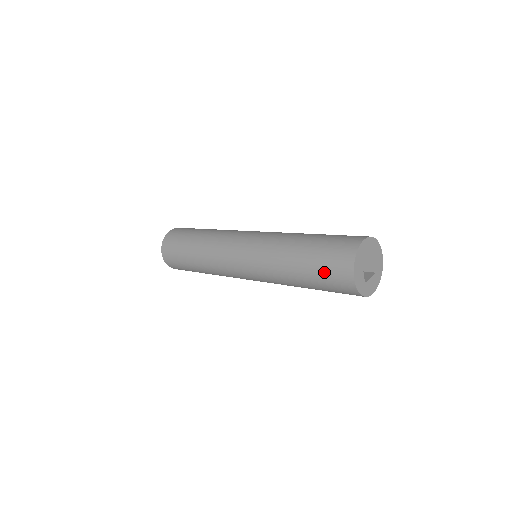
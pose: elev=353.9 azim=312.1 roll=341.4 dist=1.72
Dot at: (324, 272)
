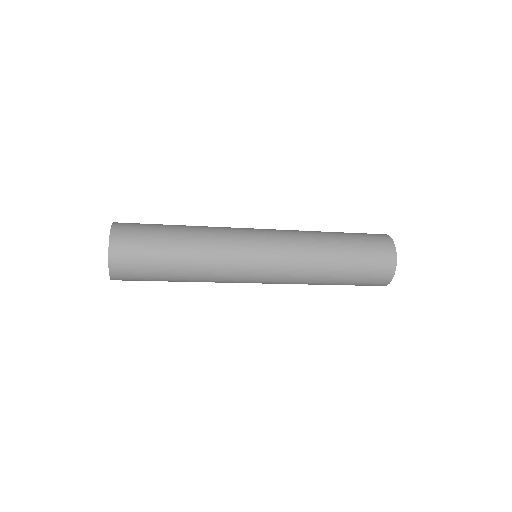
Dot at: (368, 251)
